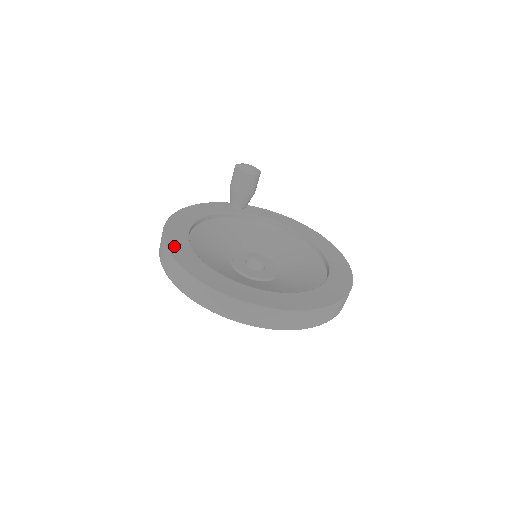
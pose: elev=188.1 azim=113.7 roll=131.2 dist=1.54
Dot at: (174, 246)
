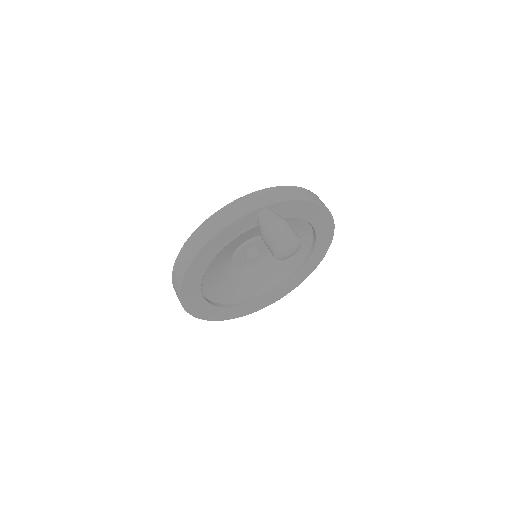
Dot at: (188, 302)
